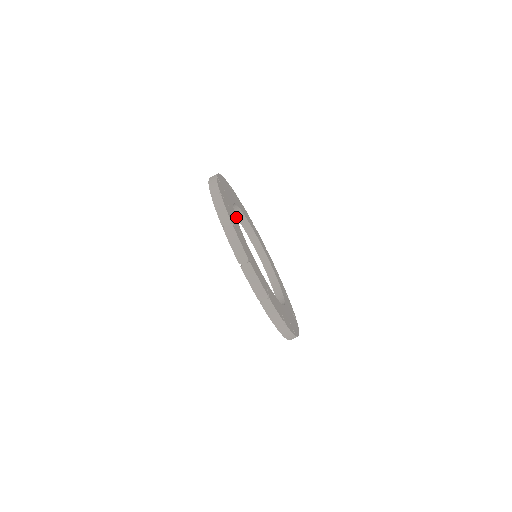
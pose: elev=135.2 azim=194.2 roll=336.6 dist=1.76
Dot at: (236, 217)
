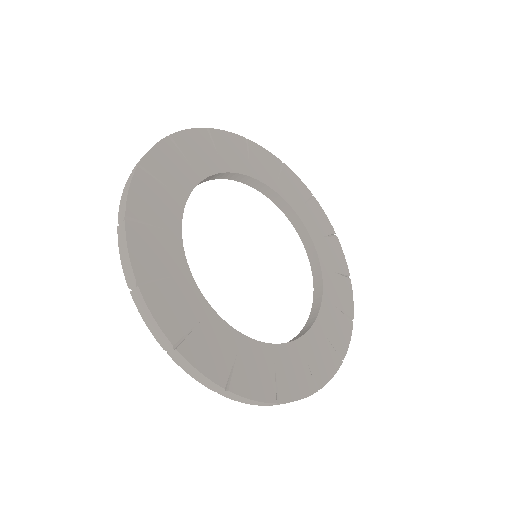
Dot at: (279, 208)
